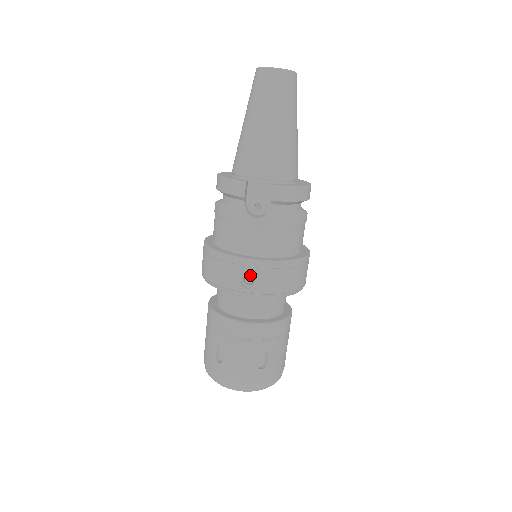
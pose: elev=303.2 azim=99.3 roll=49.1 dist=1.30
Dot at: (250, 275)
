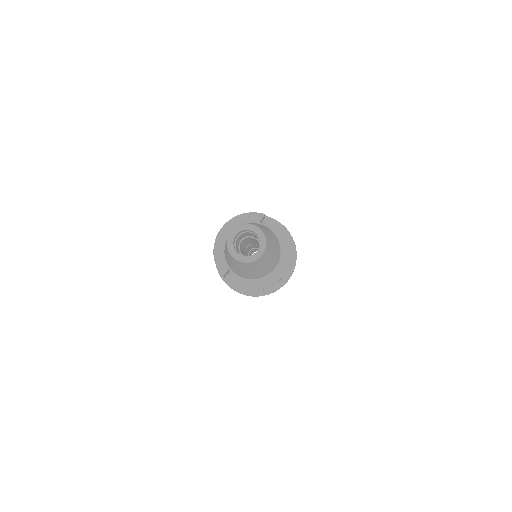
Dot at: occluded
